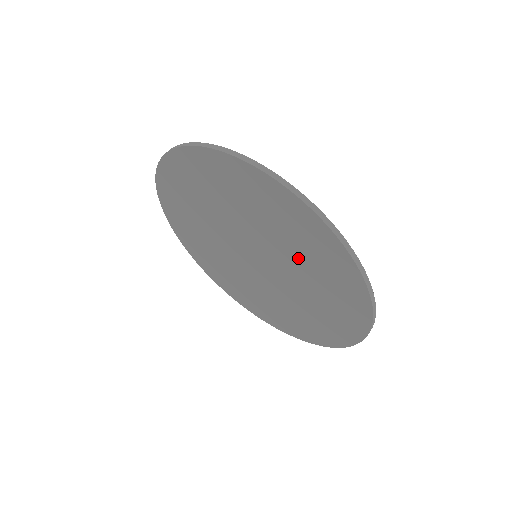
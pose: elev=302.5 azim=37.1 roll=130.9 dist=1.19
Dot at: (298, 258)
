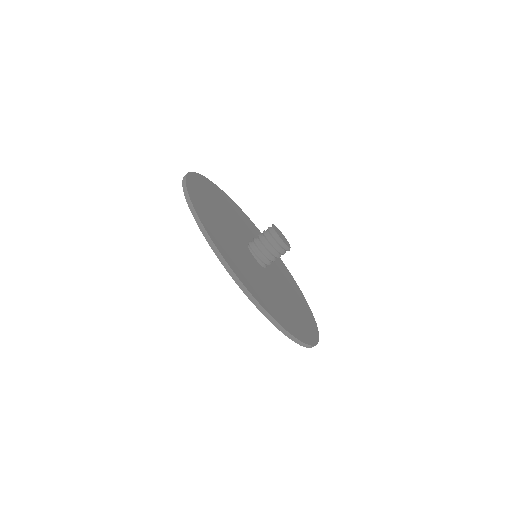
Dot at: occluded
